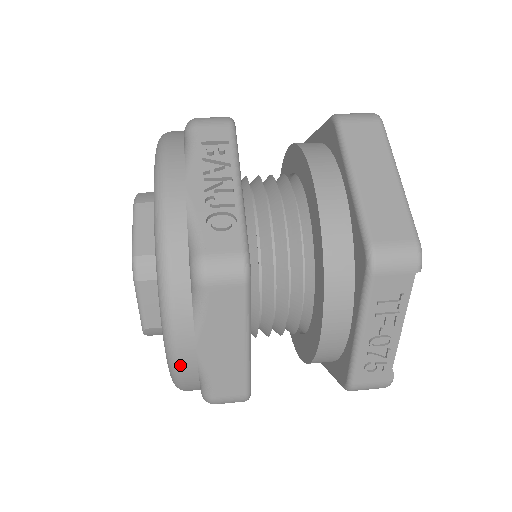
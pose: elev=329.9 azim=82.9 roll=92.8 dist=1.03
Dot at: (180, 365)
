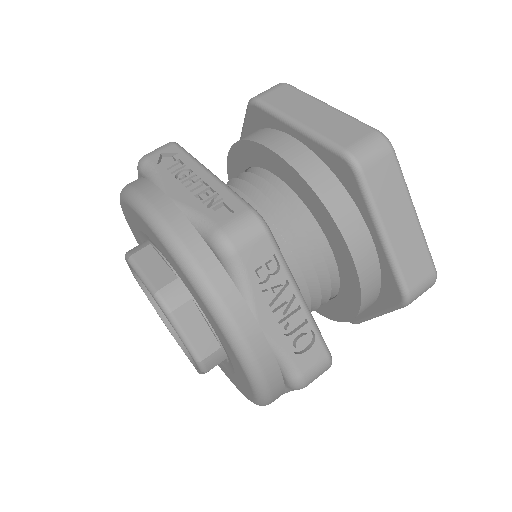
Dot at: occluded
